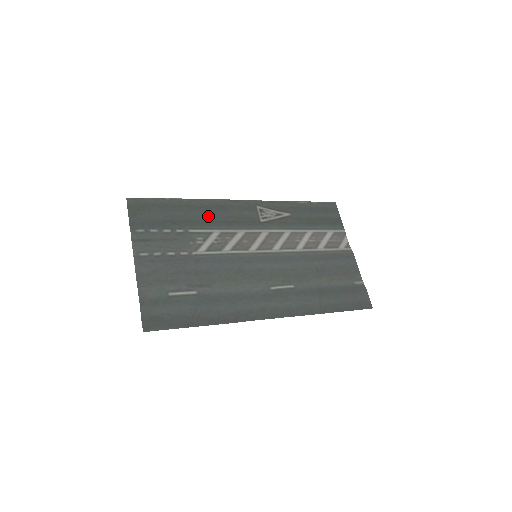
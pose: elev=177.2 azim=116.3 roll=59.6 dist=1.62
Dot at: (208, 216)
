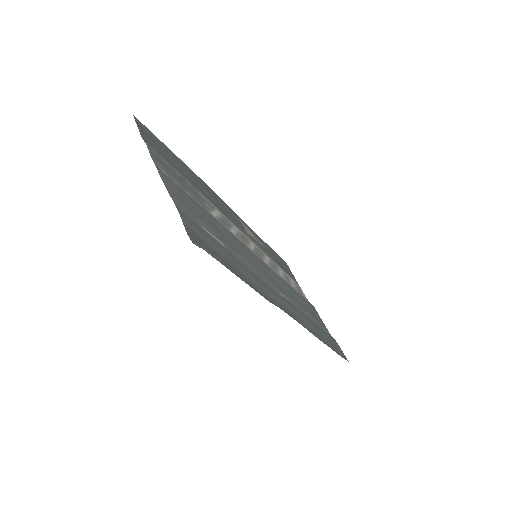
Dot at: (207, 193)
